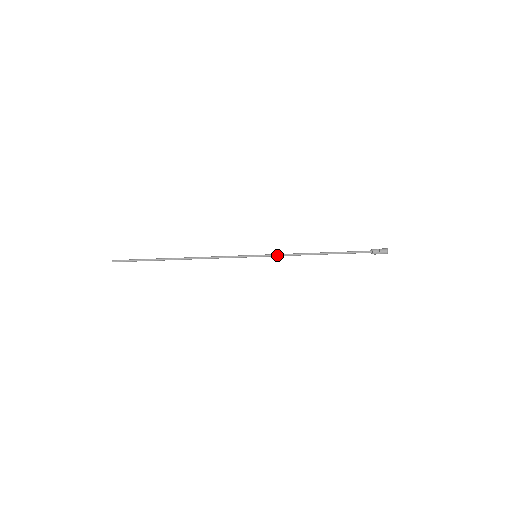
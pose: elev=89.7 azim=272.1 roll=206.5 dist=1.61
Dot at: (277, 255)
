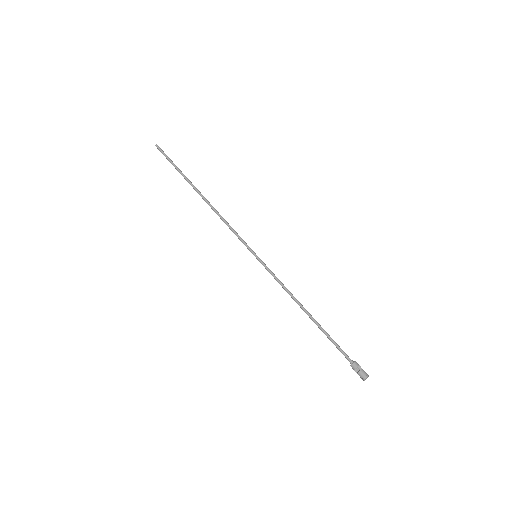
Dot at: (272, 274)
